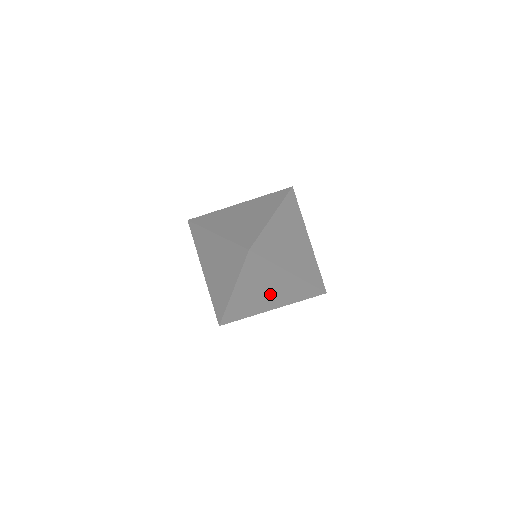
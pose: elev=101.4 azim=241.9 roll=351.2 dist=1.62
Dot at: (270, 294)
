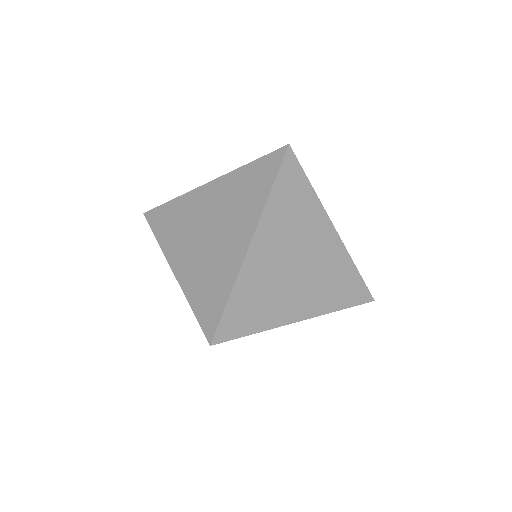
Dot at: (302, 273)
